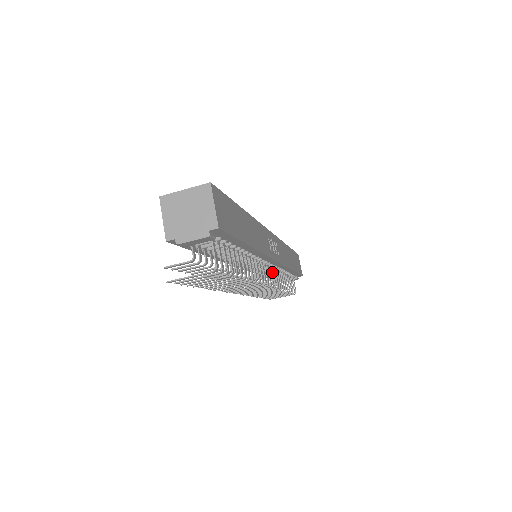
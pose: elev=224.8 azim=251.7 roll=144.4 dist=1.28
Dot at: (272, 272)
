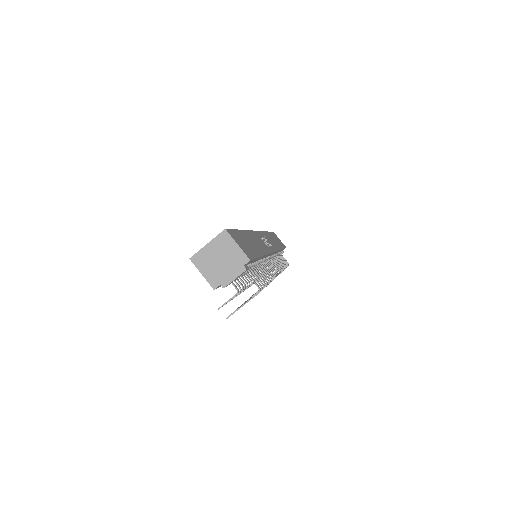
Dot at: occluded
